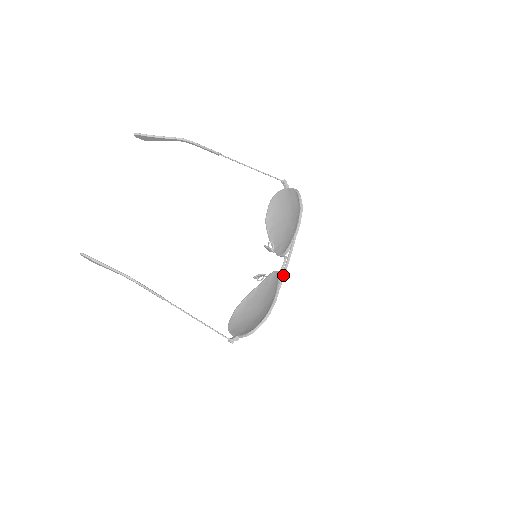
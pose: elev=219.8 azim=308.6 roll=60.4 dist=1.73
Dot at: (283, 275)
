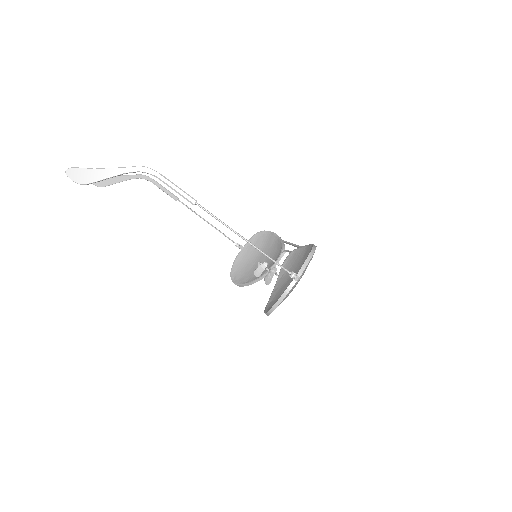
Dot at: (297, 245)
